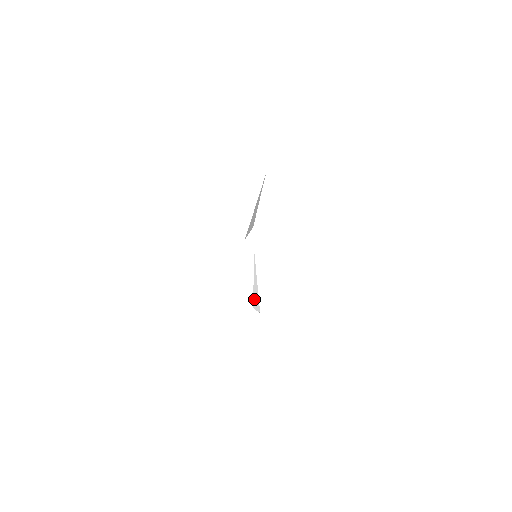
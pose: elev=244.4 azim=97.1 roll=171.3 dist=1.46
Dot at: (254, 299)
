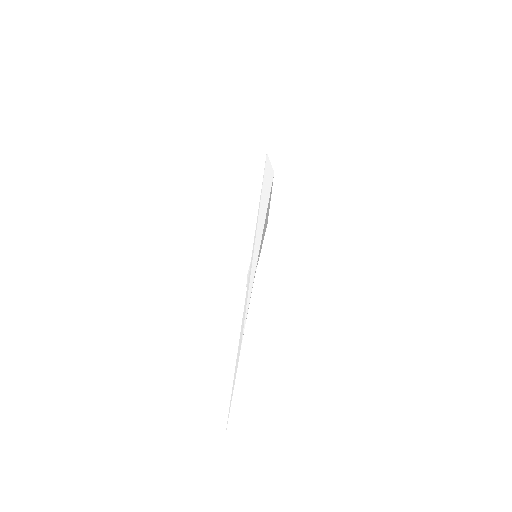
Dot at: occluded
